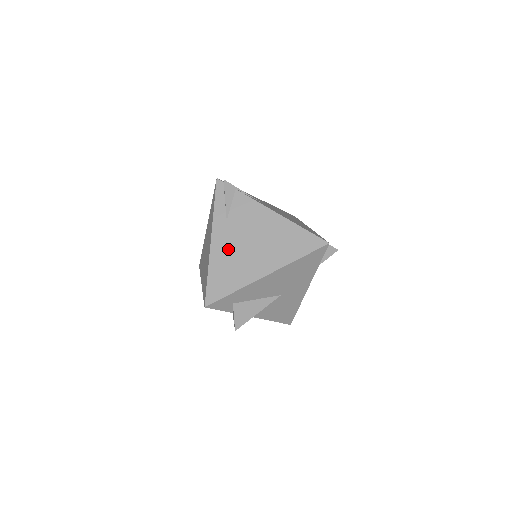
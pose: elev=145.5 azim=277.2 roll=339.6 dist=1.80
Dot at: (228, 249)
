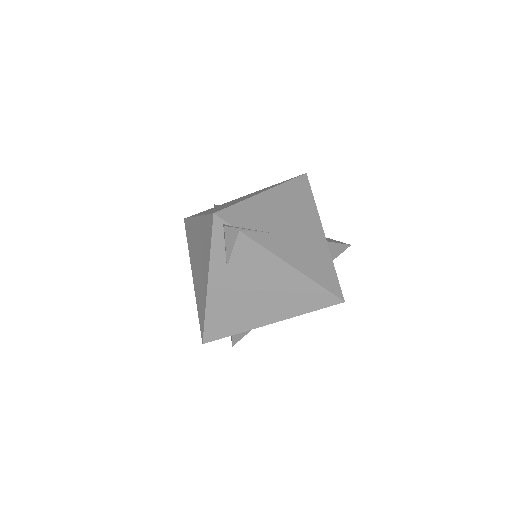
Dot at: (228, 296)
